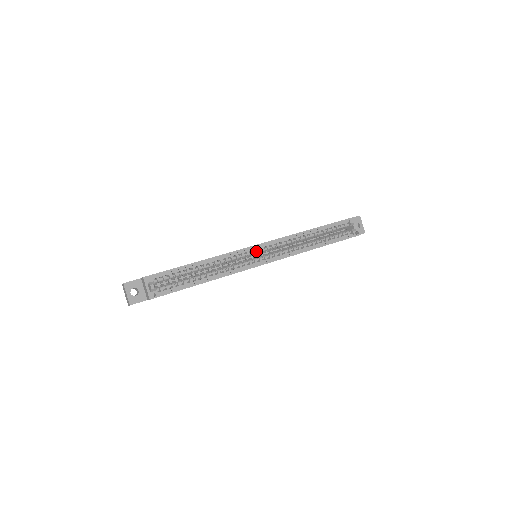
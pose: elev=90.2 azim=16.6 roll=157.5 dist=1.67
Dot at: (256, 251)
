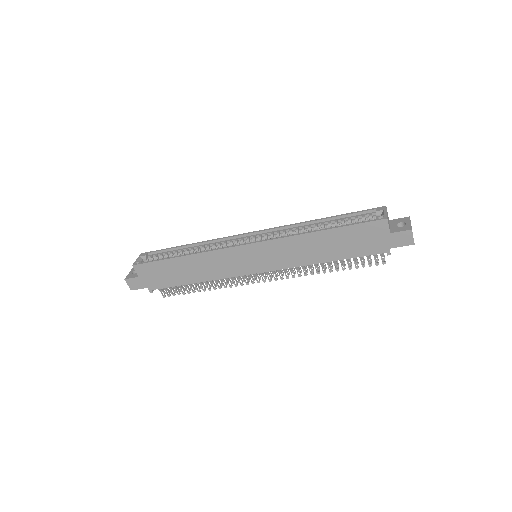
Dot at: (246, 240)
